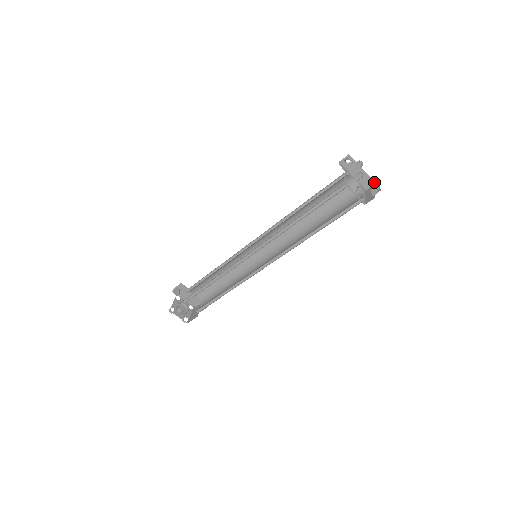
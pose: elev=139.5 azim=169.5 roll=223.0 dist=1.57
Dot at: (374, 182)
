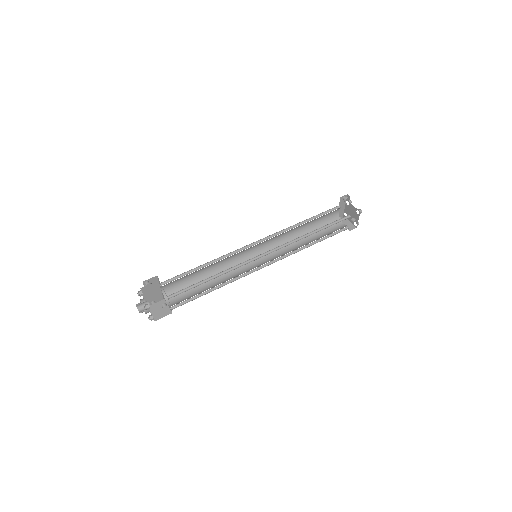
Dot at: occluded
